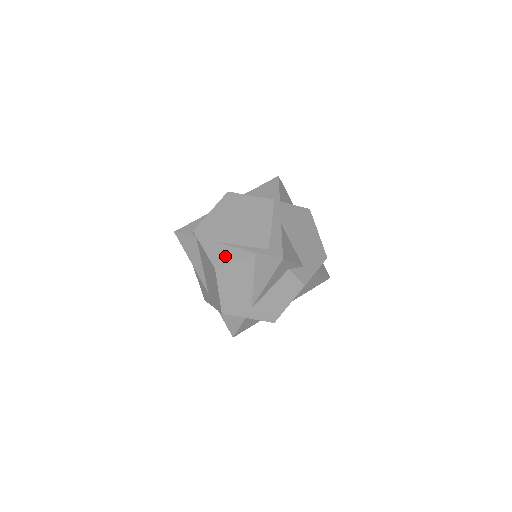
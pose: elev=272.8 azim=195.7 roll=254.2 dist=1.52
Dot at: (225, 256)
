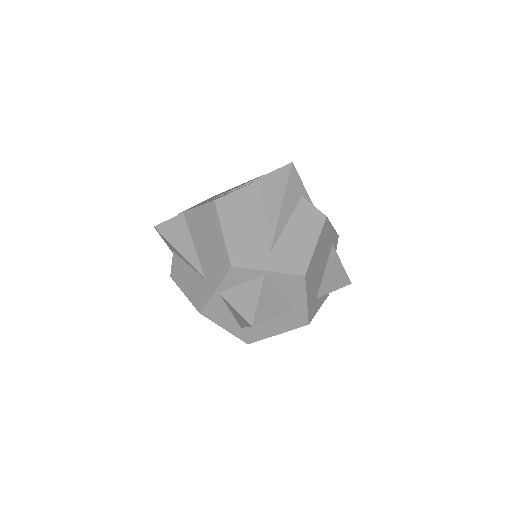
Dot at: occluded
